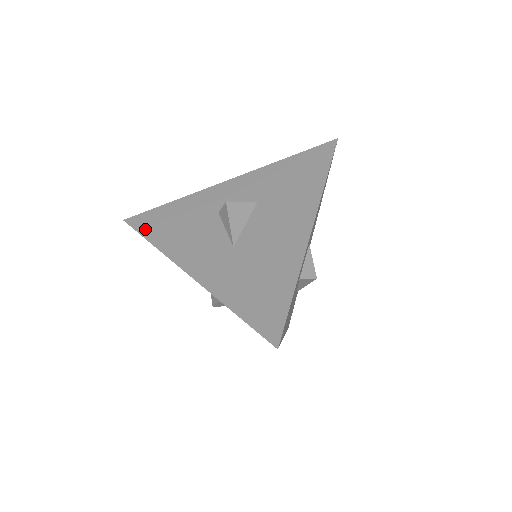
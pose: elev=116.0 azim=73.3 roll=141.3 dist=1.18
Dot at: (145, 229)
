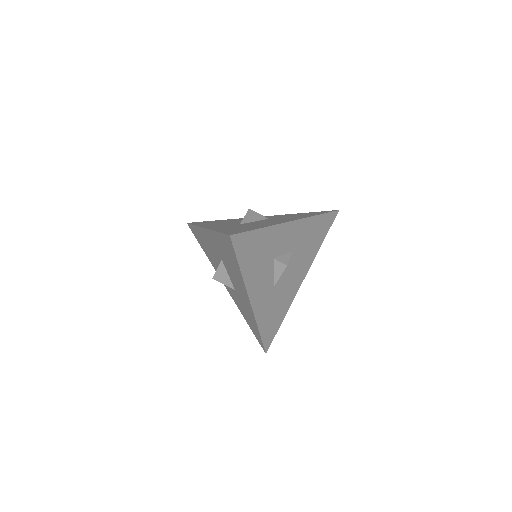
Dot at: (196, 223)
